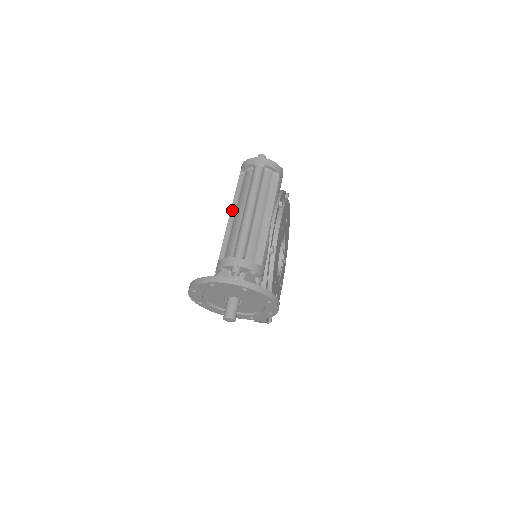
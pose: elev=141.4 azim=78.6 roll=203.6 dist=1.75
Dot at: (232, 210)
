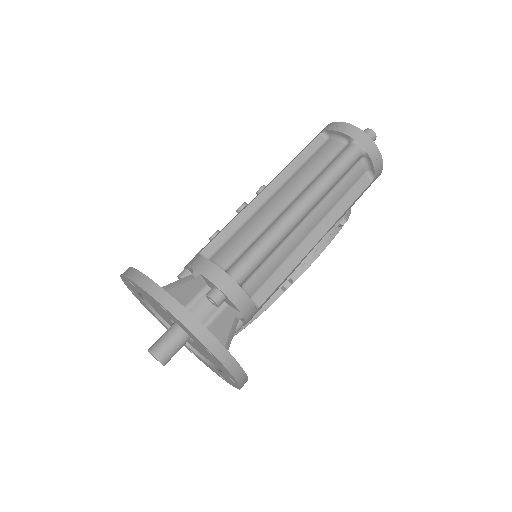
Dot at: (273, 184)
